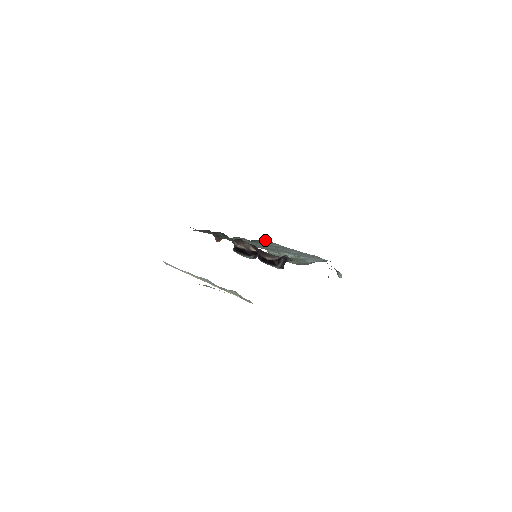
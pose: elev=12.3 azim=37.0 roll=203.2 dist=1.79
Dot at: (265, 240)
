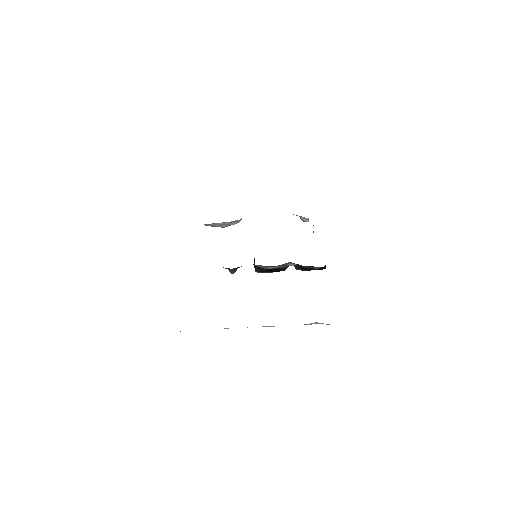
Dot at: occluded
